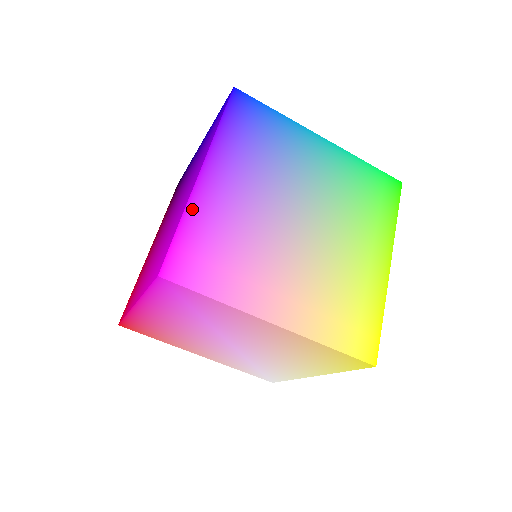
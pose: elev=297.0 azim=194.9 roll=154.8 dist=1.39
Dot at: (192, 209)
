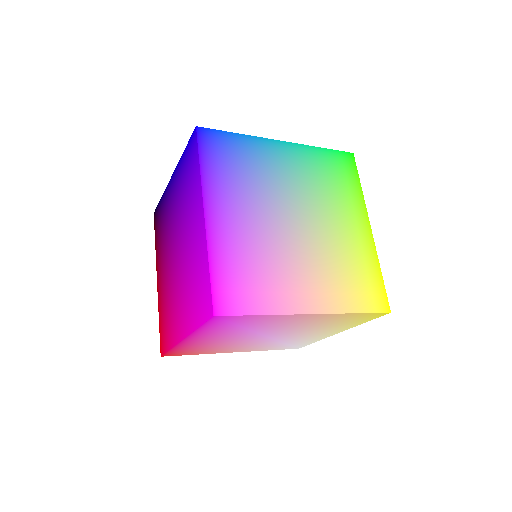
Dot at: (213, 249)
